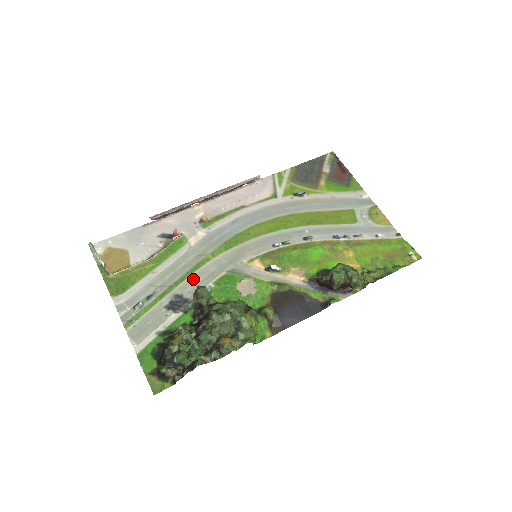
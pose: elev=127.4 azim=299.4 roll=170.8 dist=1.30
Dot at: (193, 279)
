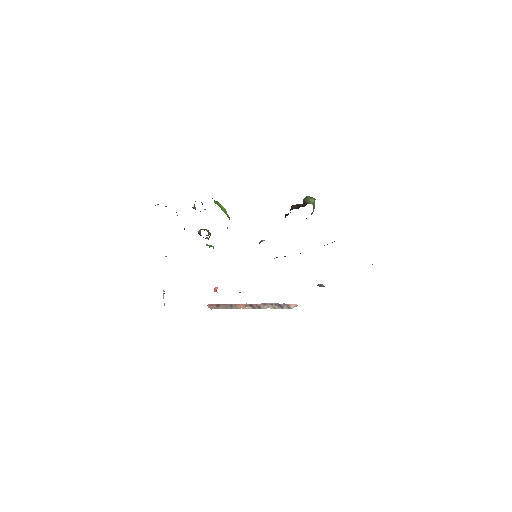
Dot at: occluded
